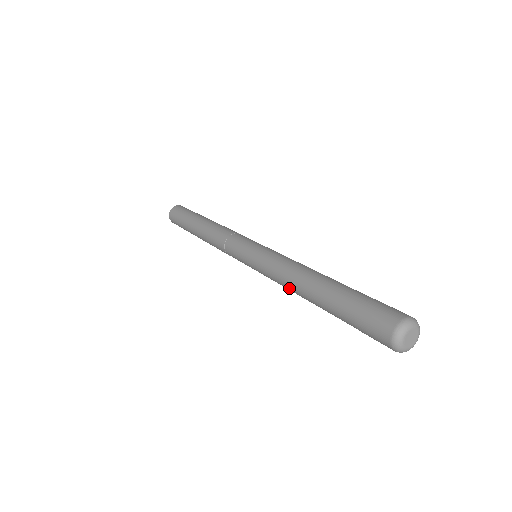
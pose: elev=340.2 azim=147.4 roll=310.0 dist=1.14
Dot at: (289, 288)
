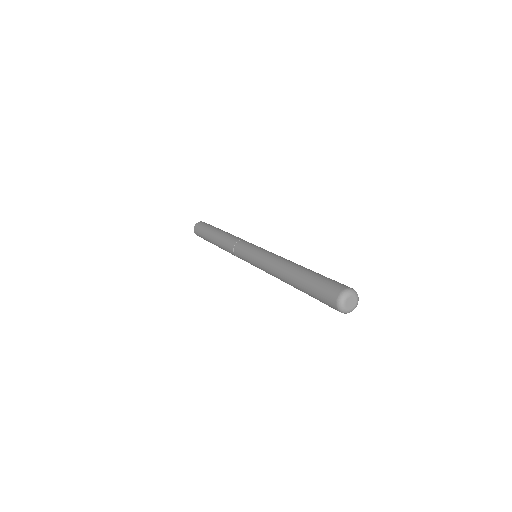
Dot at: occluded
